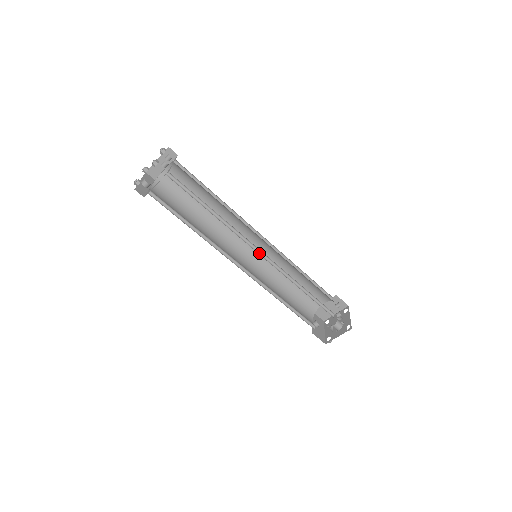
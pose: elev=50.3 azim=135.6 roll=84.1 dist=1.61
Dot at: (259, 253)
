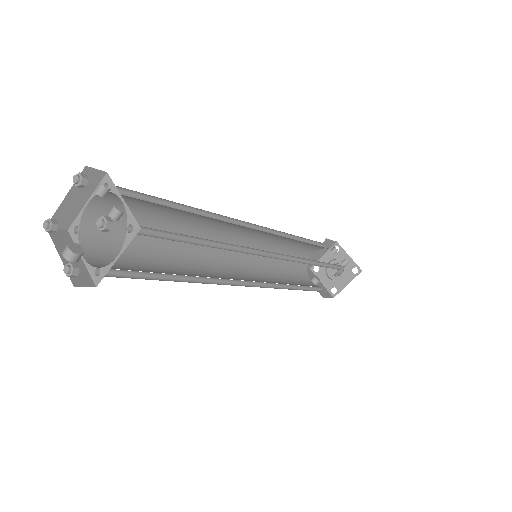
Dot at: (273, 256)
